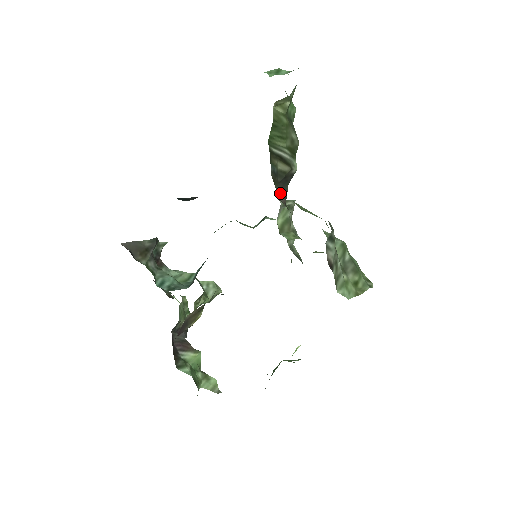
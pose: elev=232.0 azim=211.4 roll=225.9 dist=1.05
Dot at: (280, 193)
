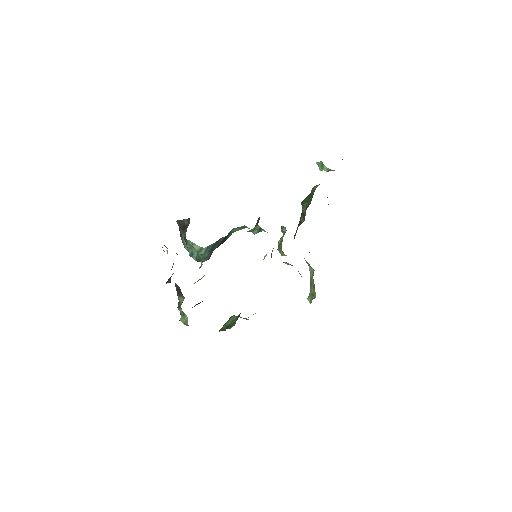
Dot at: (295, 233)
